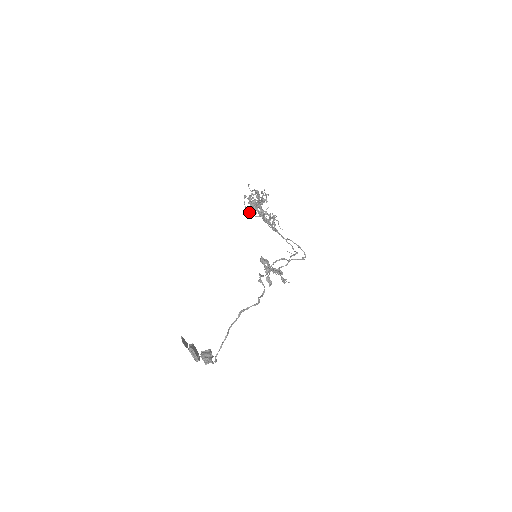
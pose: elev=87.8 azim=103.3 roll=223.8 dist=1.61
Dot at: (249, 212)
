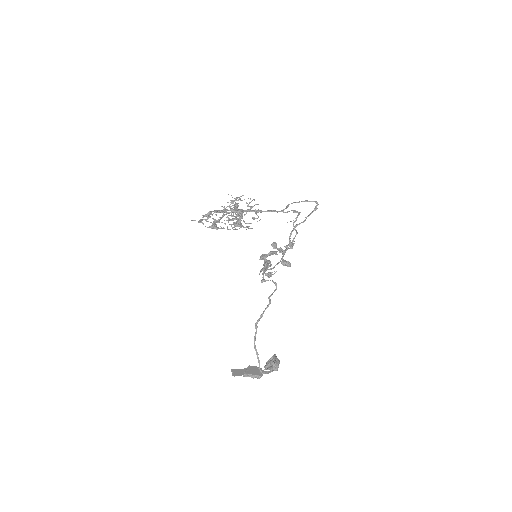
Dot at: occluded
